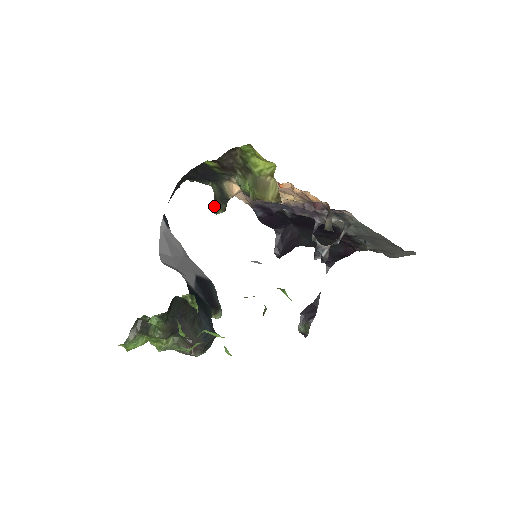
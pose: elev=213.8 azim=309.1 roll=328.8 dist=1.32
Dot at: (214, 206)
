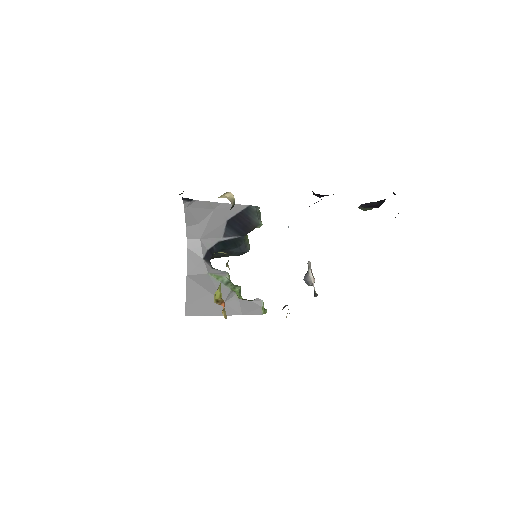
Dot at: occluded
